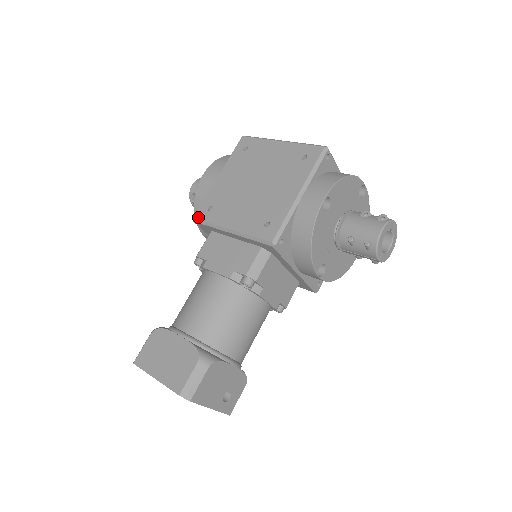
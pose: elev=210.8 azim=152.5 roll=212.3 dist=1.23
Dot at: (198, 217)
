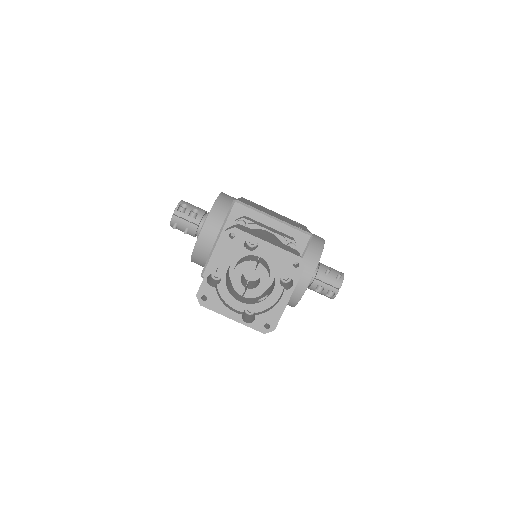
Dot at: (241, 201)
